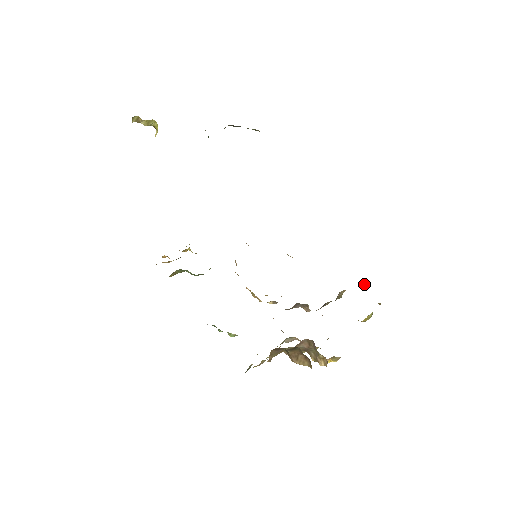
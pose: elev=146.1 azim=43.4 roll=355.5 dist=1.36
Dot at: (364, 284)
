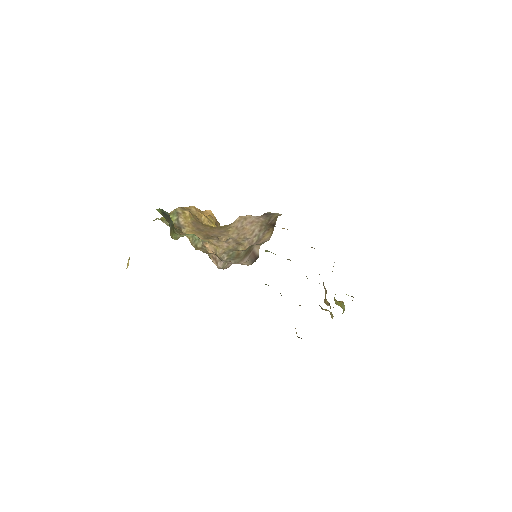
Dot at: occluded
